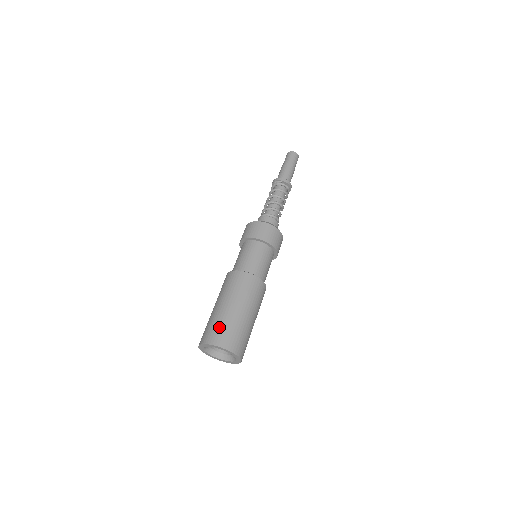
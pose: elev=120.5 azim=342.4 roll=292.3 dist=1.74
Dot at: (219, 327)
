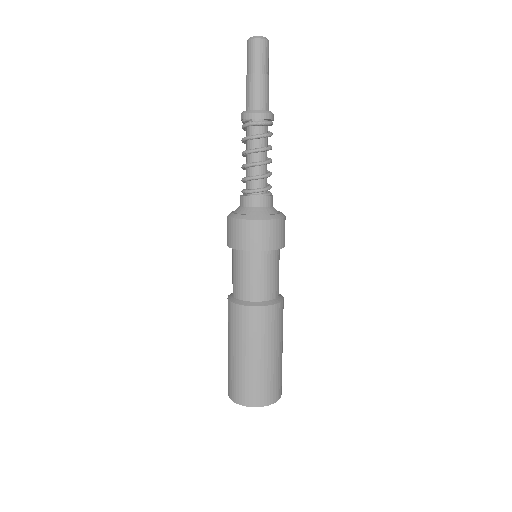
Dot at: (235, 382)
